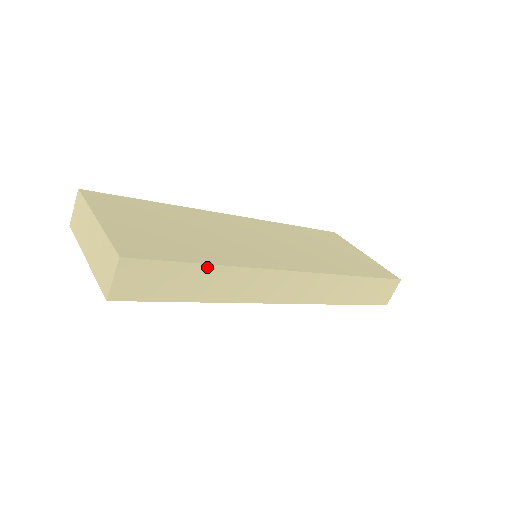
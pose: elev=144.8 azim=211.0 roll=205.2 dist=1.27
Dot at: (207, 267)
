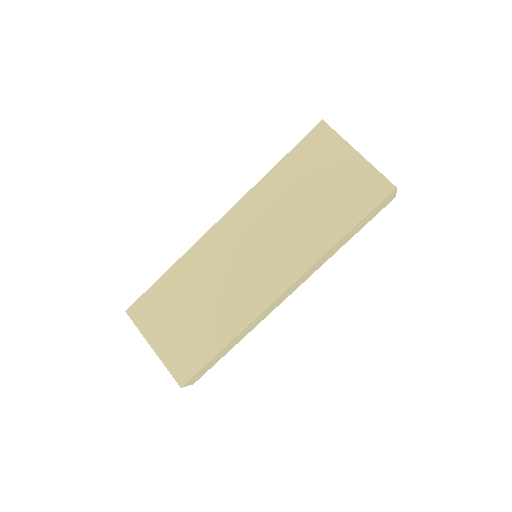
Dot at: (225, 347)
